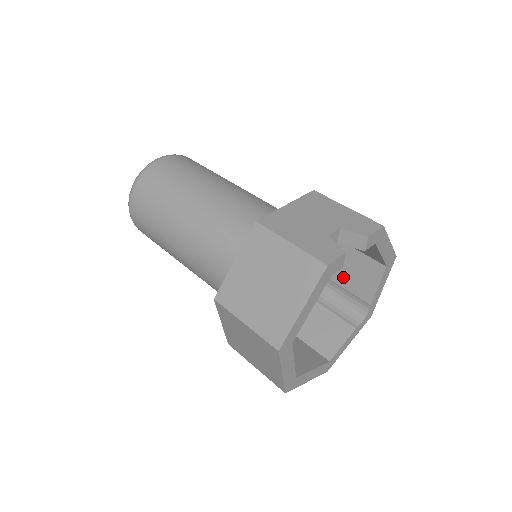
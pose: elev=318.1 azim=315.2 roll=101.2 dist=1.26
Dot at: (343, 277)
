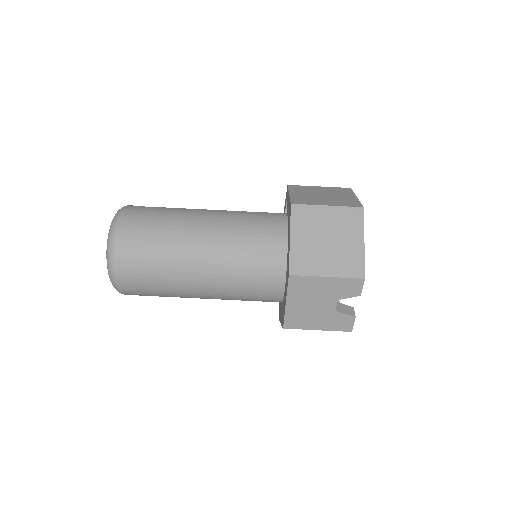
Dot at: occluded
